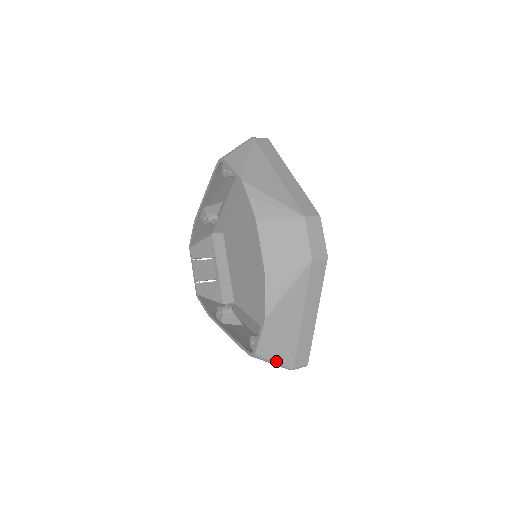
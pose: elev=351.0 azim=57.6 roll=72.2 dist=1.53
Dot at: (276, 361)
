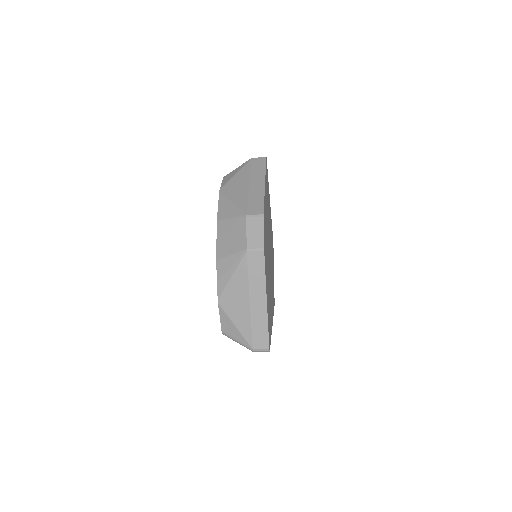
Dot at: (238, 340)
